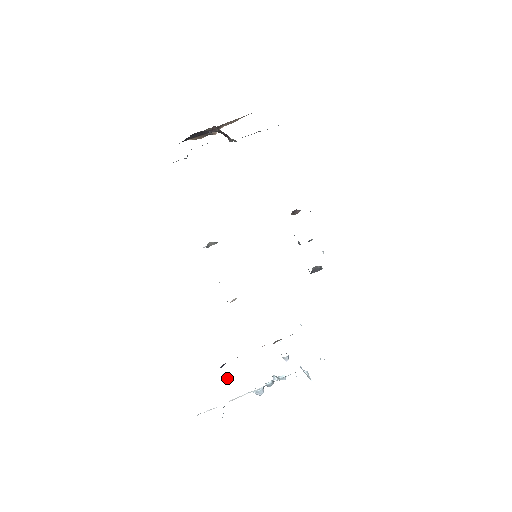
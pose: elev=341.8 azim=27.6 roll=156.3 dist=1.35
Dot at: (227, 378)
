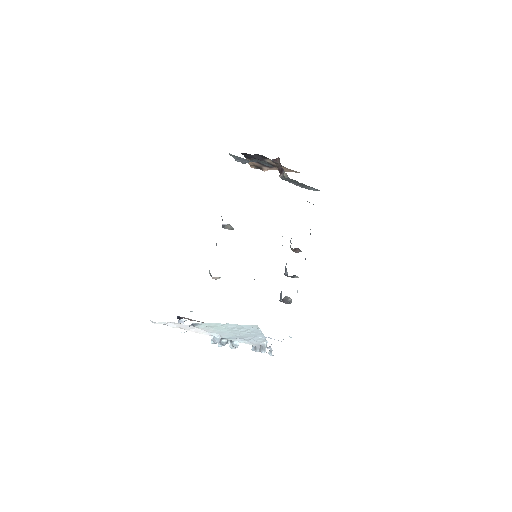
Dot at: occluded
